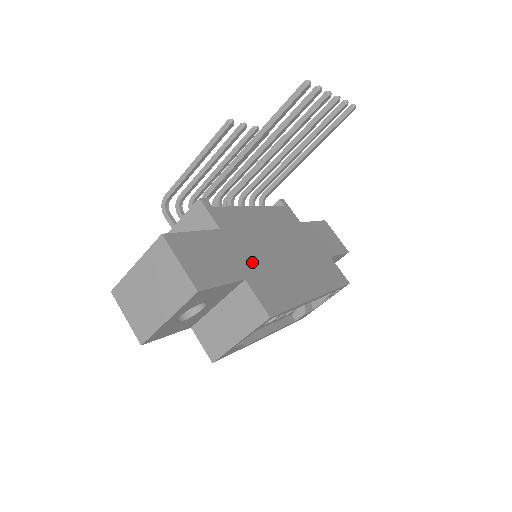
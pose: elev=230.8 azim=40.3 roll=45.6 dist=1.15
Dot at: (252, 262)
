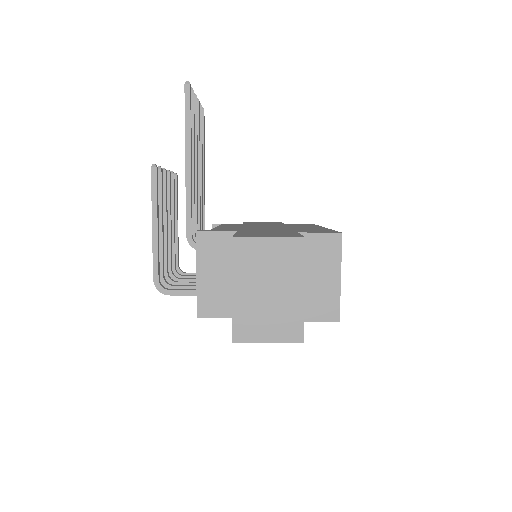
Dot at: occluded
